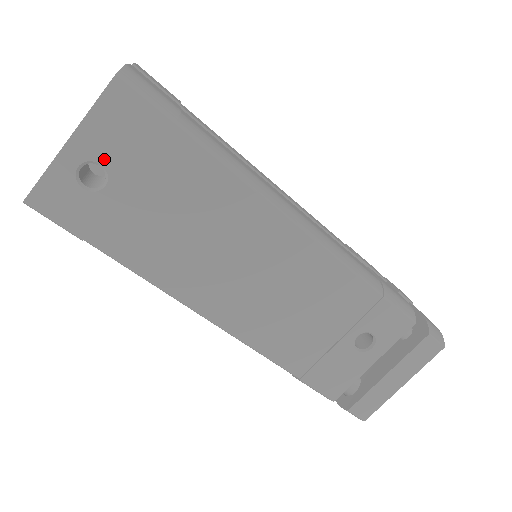
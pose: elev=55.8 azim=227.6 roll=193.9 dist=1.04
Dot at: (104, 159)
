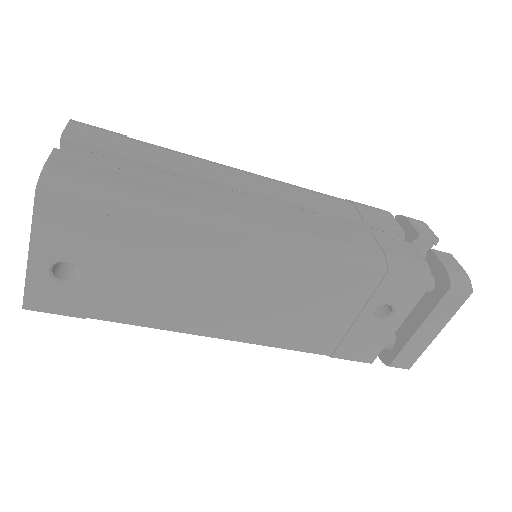
Dot at: (66, 257)
